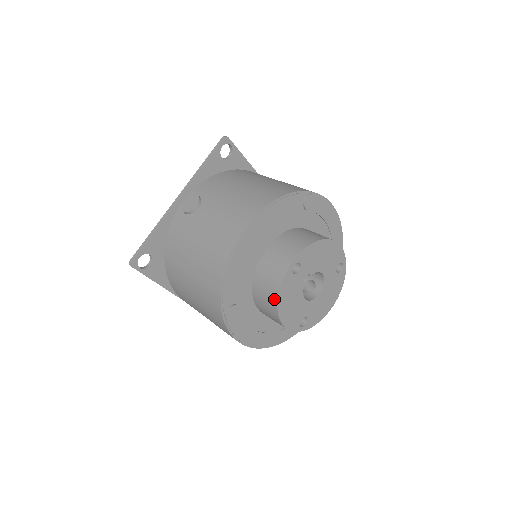
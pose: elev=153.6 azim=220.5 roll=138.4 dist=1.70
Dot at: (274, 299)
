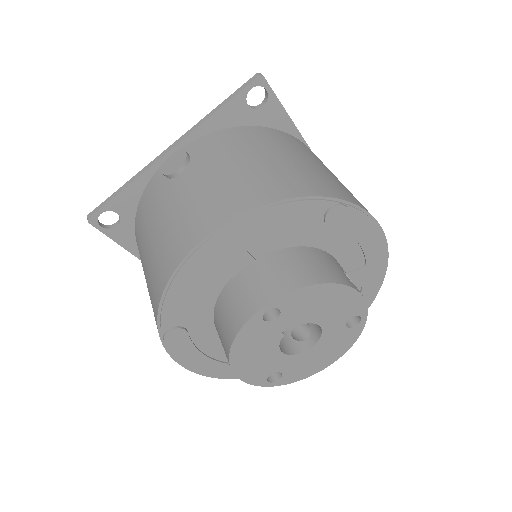
Dot at: (228, 344)
